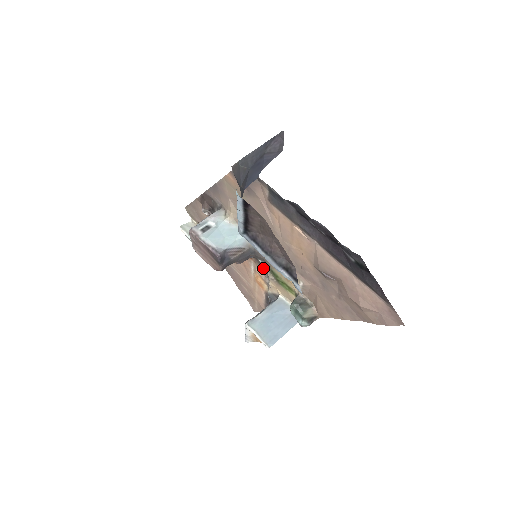
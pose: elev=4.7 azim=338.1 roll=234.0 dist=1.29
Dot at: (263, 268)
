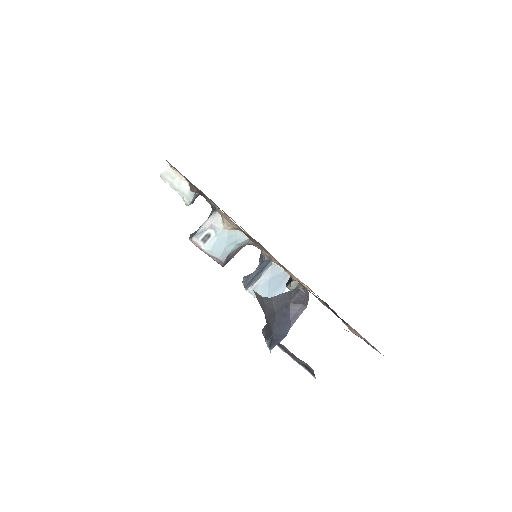
Dot at: occluded
